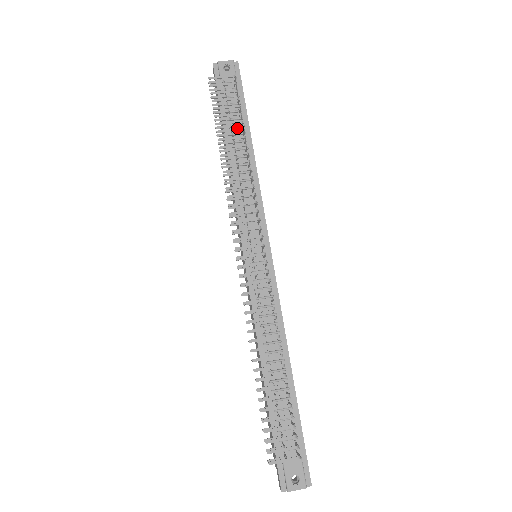
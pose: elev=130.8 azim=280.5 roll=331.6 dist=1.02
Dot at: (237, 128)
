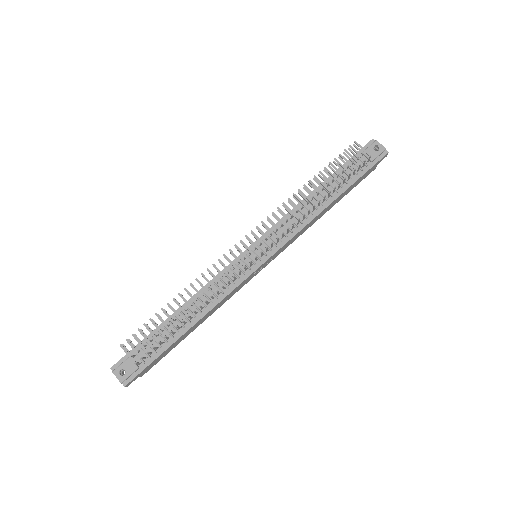
Dot at: occluded
